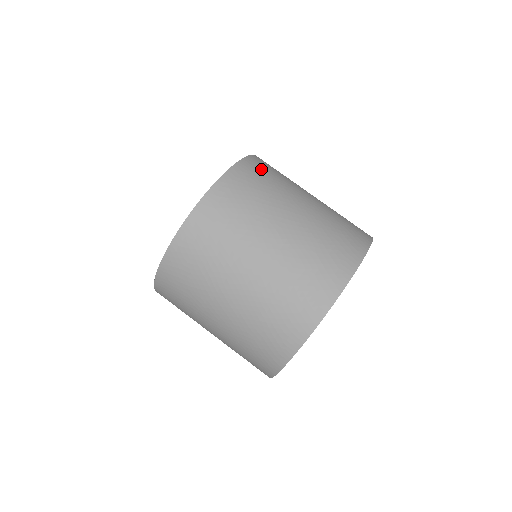
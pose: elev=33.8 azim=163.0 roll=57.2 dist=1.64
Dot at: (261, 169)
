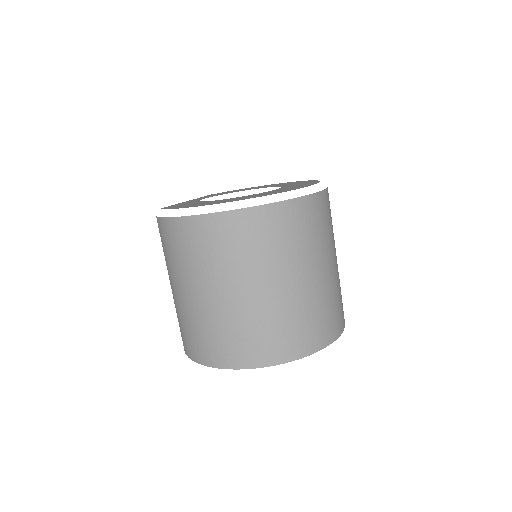
Dot at: occluded
